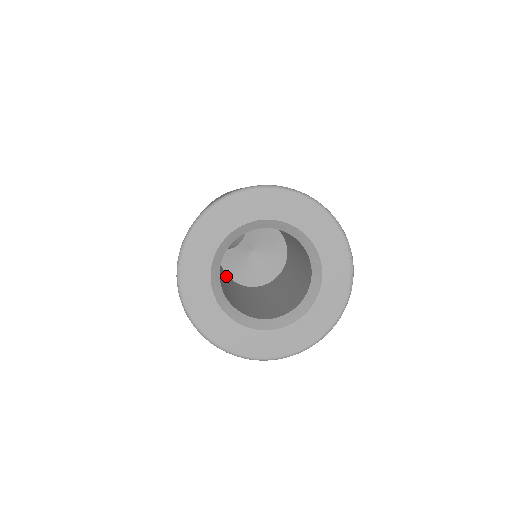
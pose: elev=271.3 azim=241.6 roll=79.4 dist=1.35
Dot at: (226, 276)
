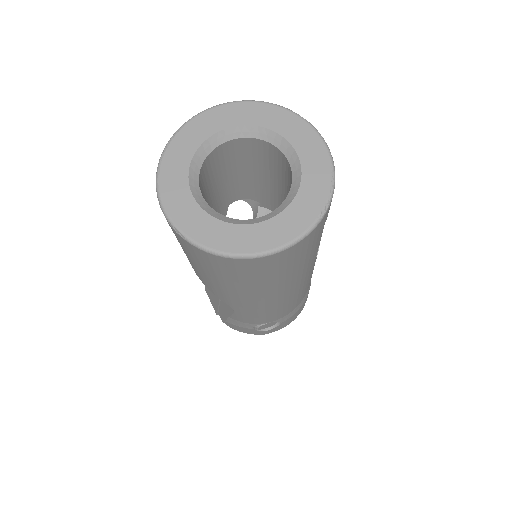
Dot at: occluded
